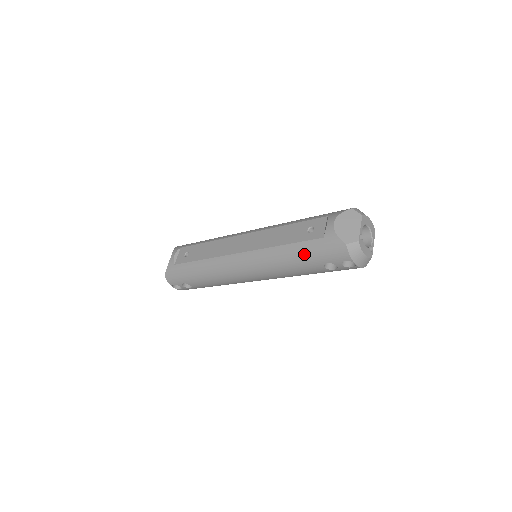
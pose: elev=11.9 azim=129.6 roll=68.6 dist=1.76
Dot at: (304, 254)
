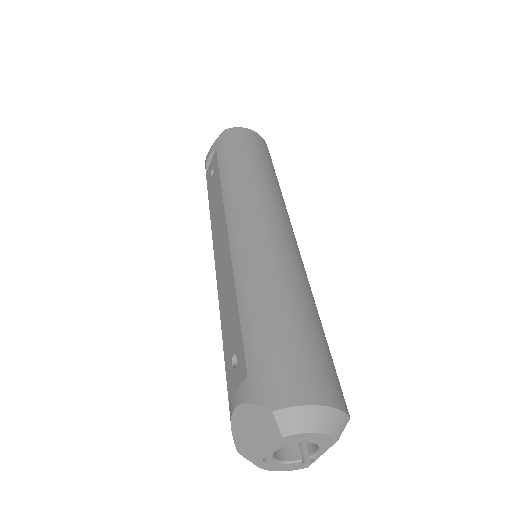
Dot at: occluded
